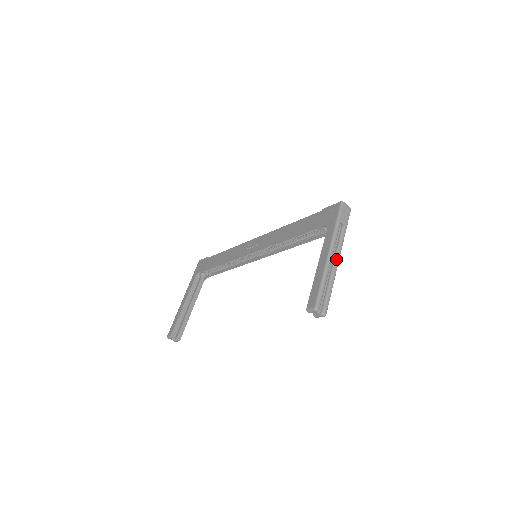
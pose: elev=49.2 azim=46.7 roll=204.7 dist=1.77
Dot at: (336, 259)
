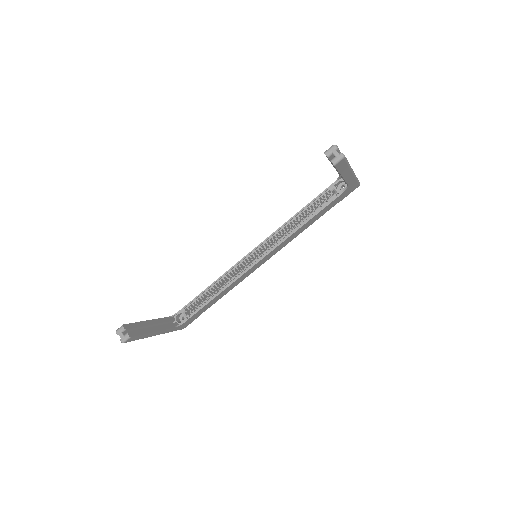
Dot at: occluded
